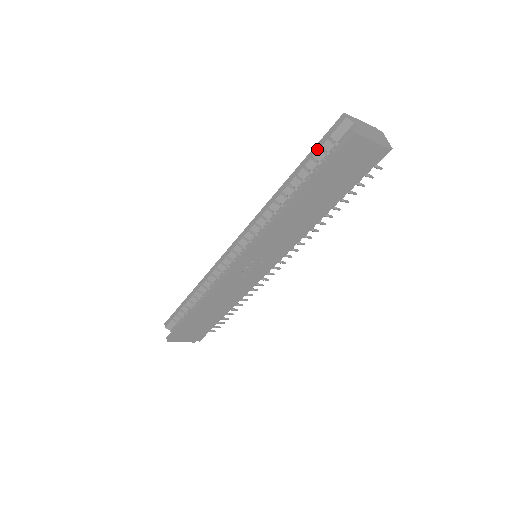
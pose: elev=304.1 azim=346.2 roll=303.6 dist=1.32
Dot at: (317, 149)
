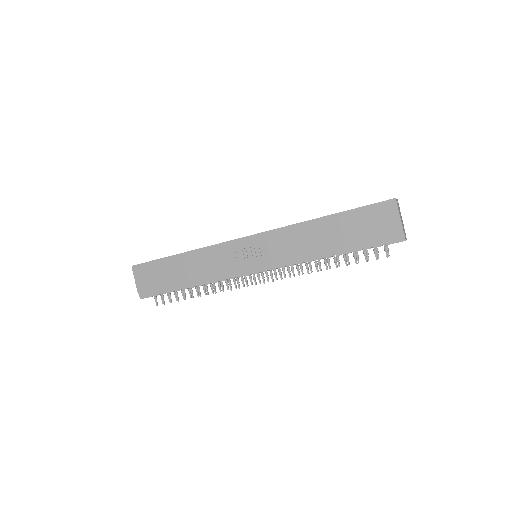
Dot at: occluded
